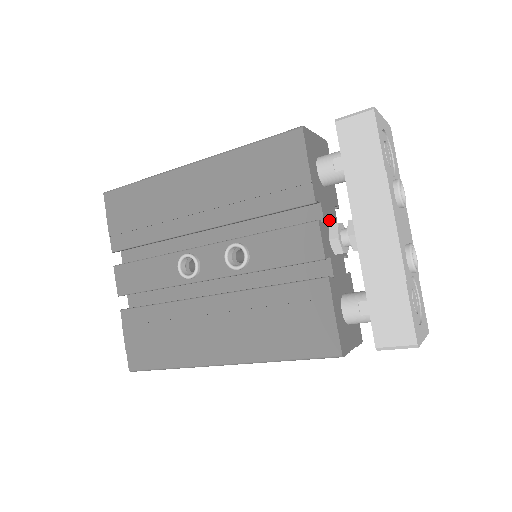
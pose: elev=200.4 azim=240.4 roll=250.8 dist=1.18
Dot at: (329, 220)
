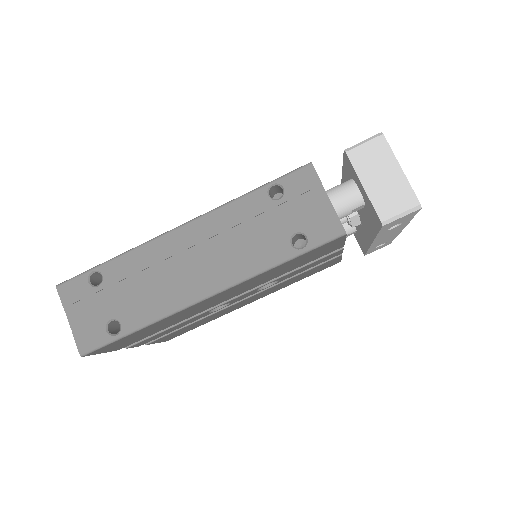
Dot at: occluded
